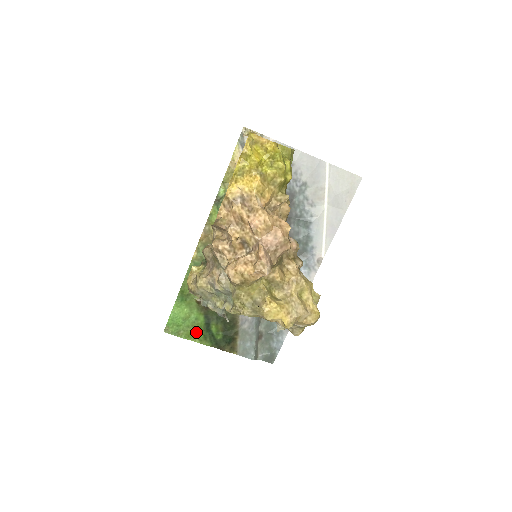
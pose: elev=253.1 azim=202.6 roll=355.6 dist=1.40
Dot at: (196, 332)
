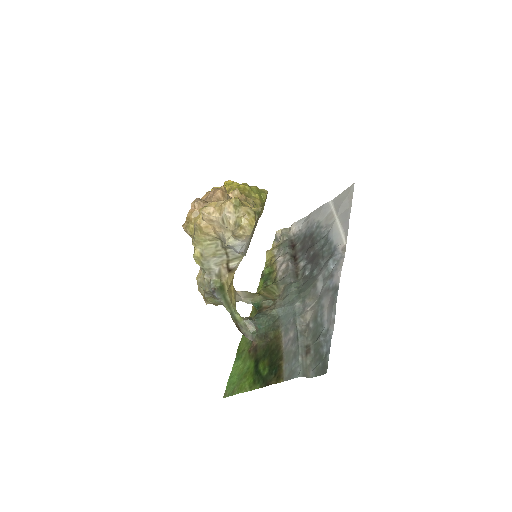
Dot at: (247, 381)
